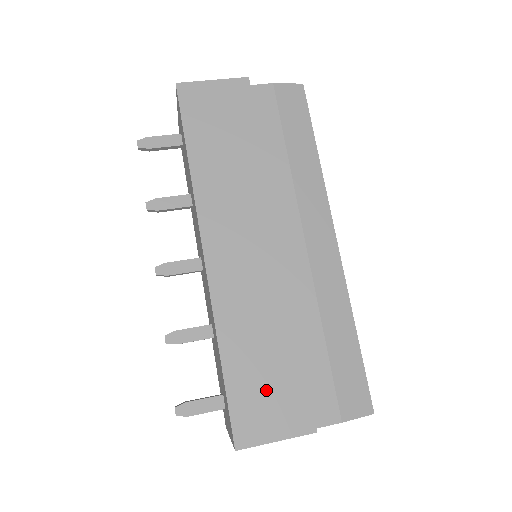
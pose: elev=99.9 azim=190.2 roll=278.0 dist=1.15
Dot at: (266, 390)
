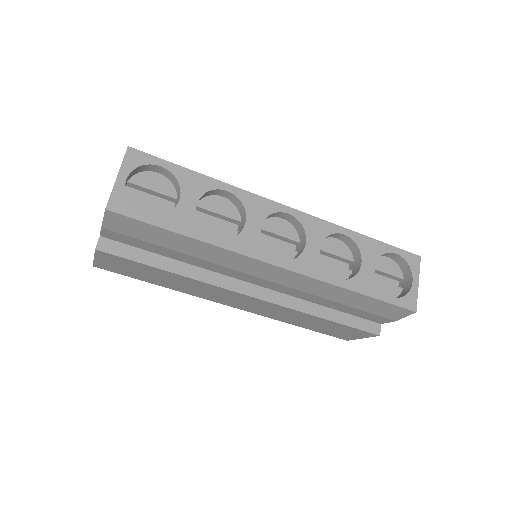
Dot at: (333, 330)
